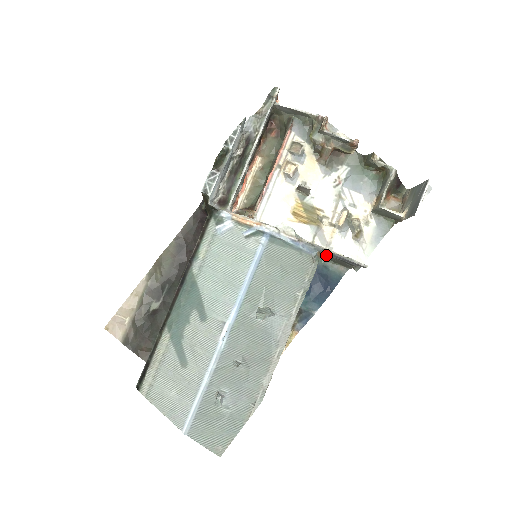
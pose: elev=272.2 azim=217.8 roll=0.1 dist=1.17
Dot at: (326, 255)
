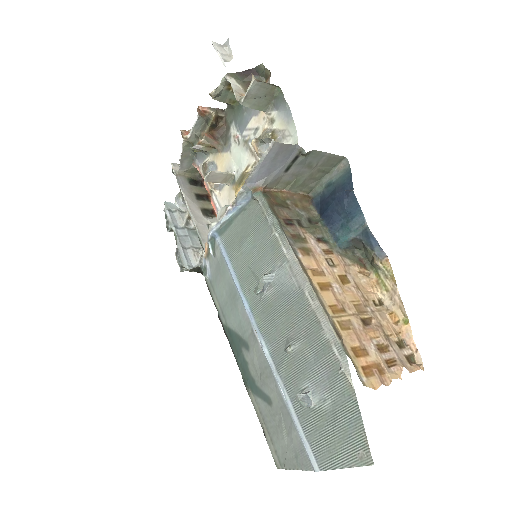
Dot at: (269, 182)
